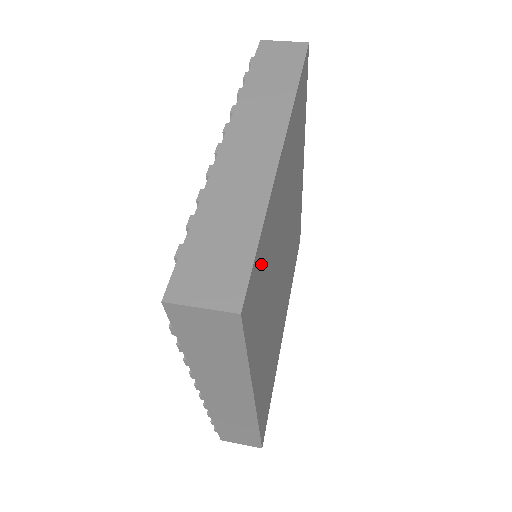
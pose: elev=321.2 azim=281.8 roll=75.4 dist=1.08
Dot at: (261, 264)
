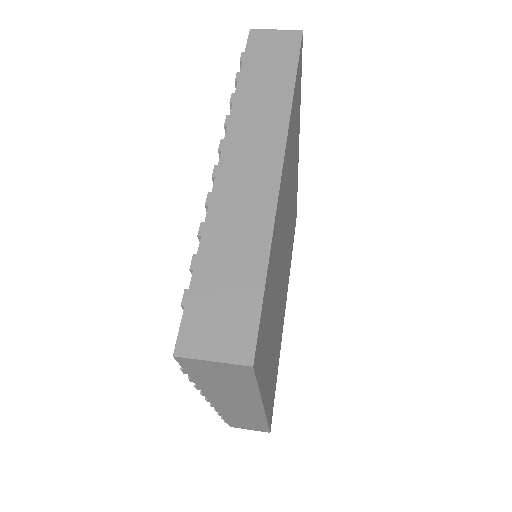
Dot at: (267, 297)
